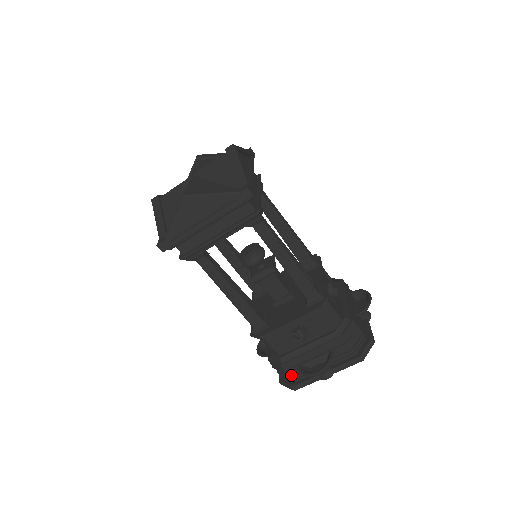
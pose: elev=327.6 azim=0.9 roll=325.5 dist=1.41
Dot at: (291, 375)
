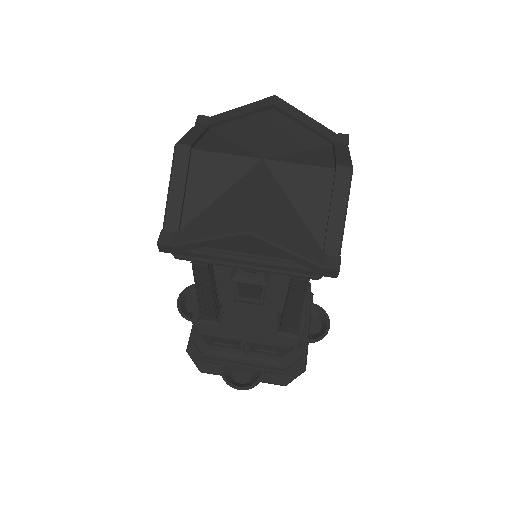
Dot at: (207, 362)
